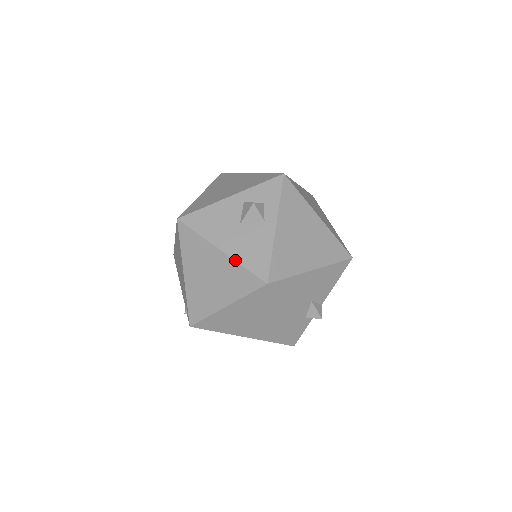
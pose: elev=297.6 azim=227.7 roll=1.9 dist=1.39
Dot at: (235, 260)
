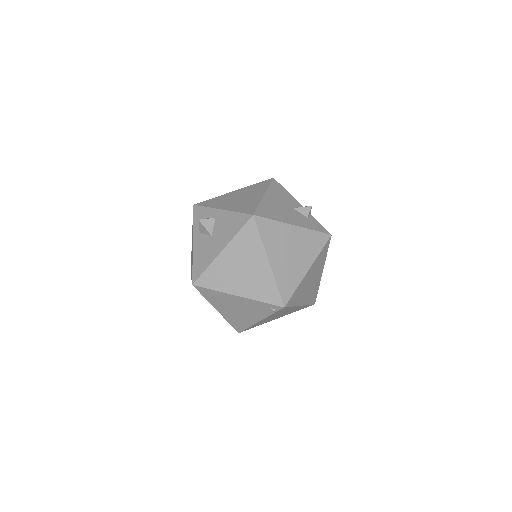
Dot at: (231, 239)
